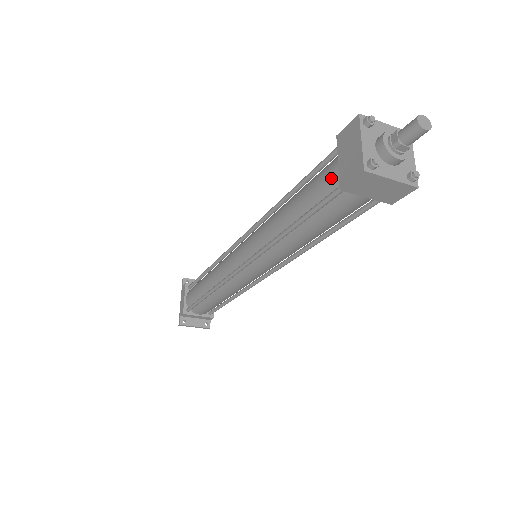
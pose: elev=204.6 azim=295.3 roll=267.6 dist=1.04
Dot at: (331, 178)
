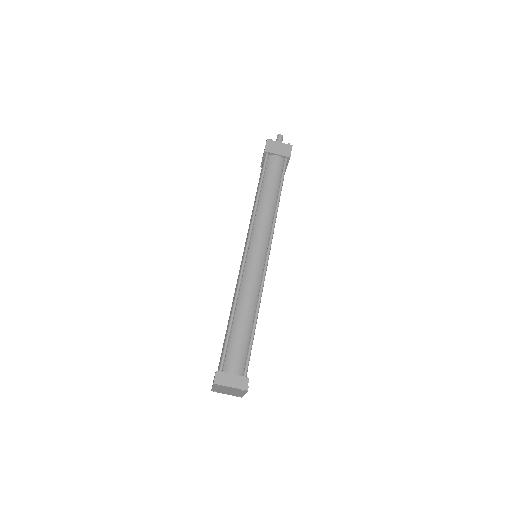
Dot at: (263, 164)
